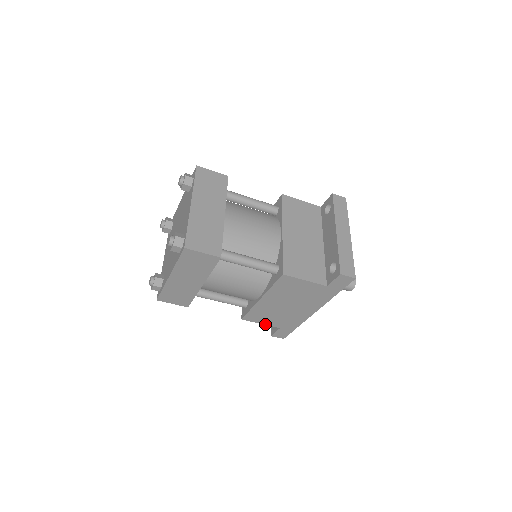
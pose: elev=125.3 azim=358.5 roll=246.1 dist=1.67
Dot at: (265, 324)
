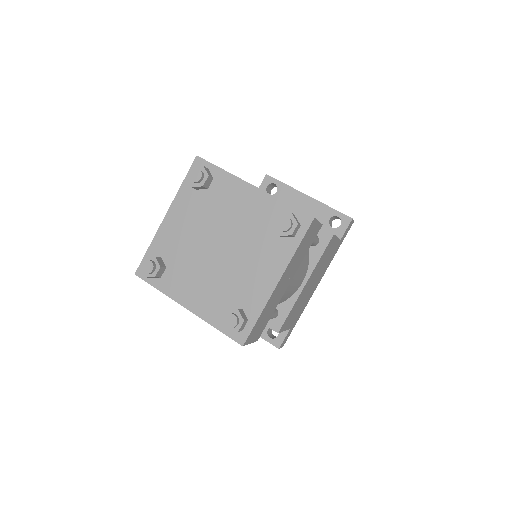
Dot at: (286, 329)
